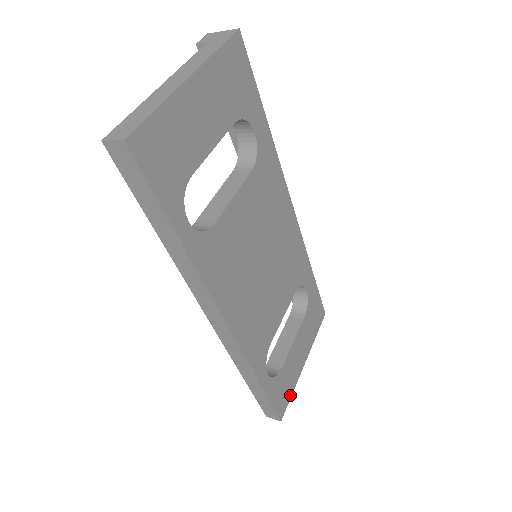
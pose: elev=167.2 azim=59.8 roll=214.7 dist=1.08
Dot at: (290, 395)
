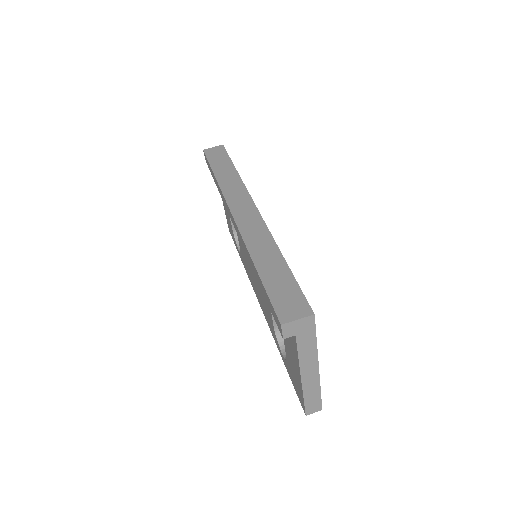
Dot at: occluded
